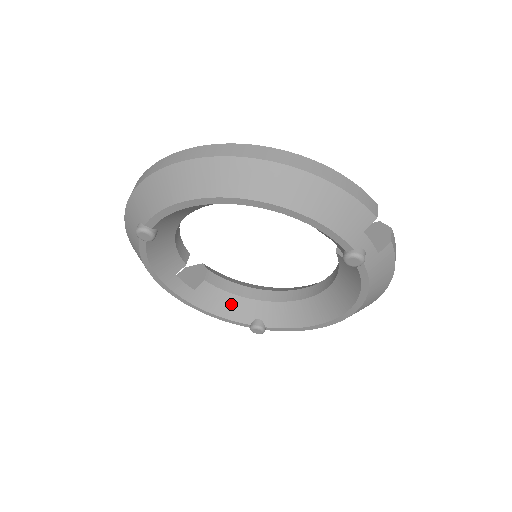
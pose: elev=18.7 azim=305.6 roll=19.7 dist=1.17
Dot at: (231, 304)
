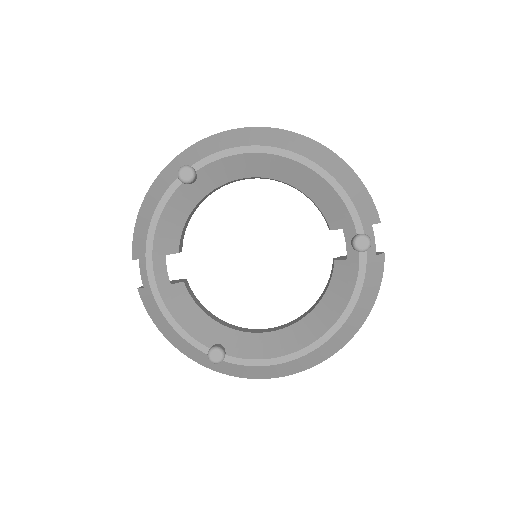
Dot at: (197, 320)
